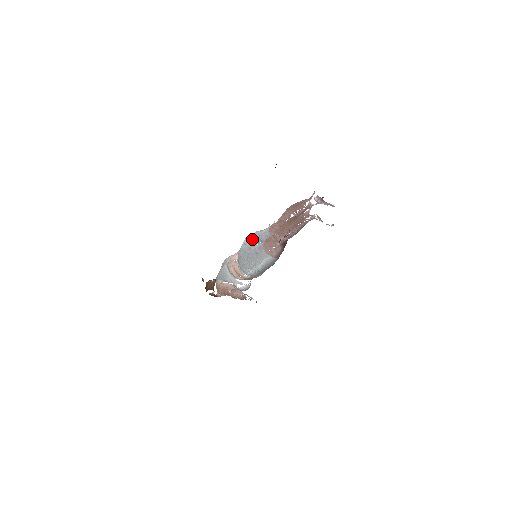
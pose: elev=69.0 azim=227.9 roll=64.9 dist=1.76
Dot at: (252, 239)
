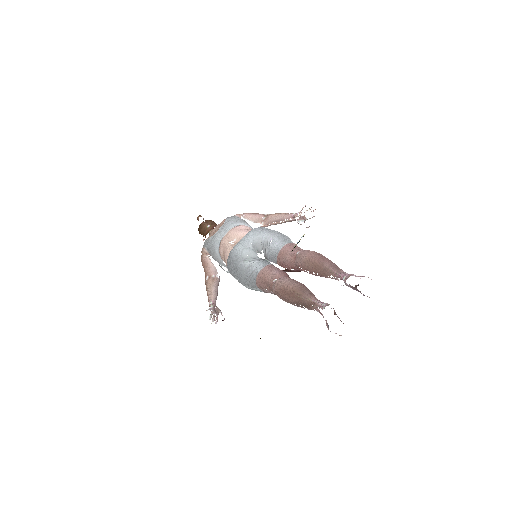
Dot at: (255, 244)
